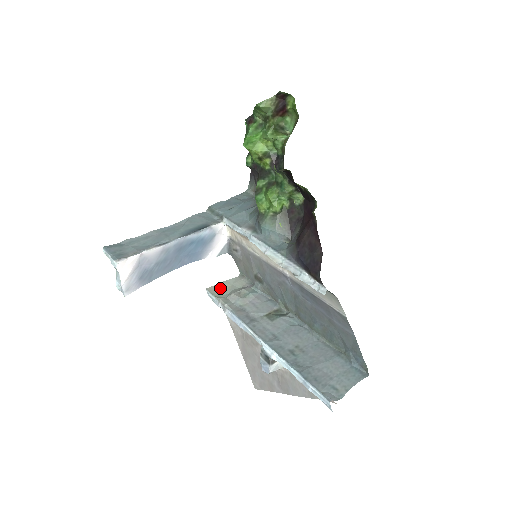
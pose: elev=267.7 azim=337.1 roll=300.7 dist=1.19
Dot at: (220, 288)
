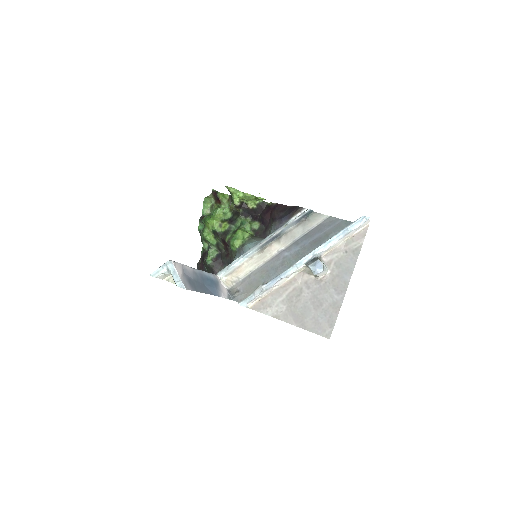
Dot at: occluded
